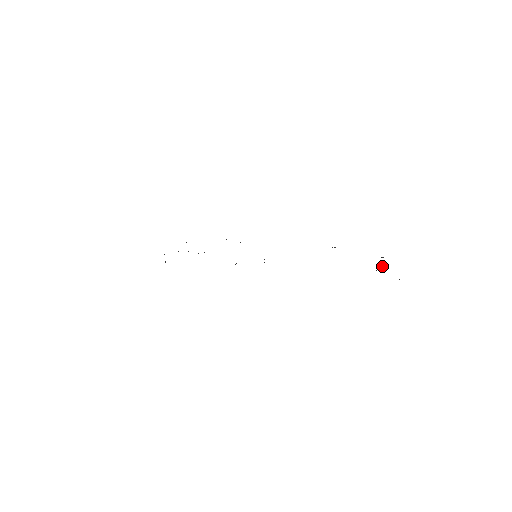
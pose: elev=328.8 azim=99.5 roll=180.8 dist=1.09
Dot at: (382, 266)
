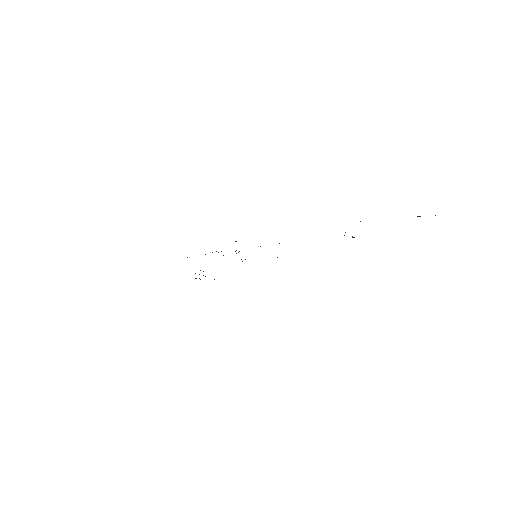
Dot at: (352, 236)
